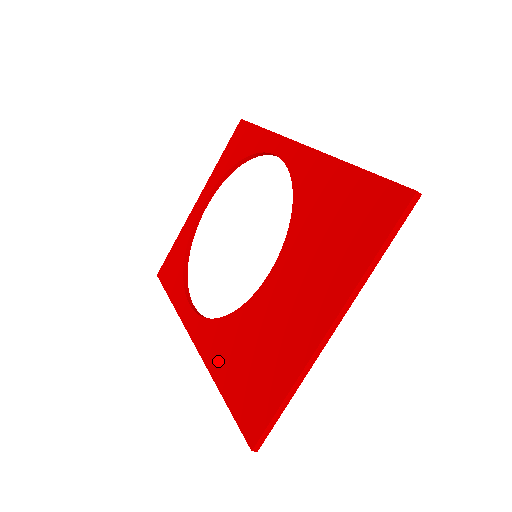
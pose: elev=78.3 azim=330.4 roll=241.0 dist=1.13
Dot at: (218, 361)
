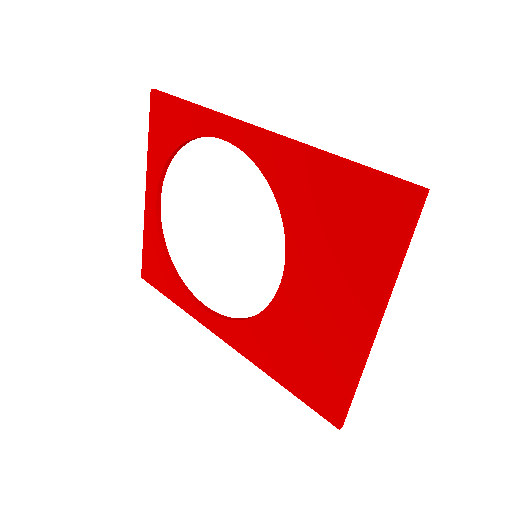
Dot at: (265, 359)
